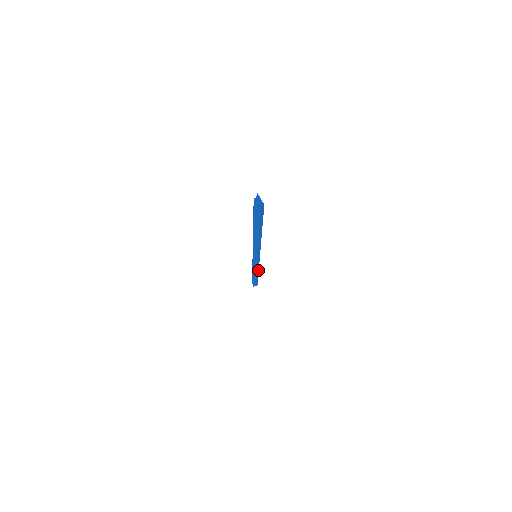
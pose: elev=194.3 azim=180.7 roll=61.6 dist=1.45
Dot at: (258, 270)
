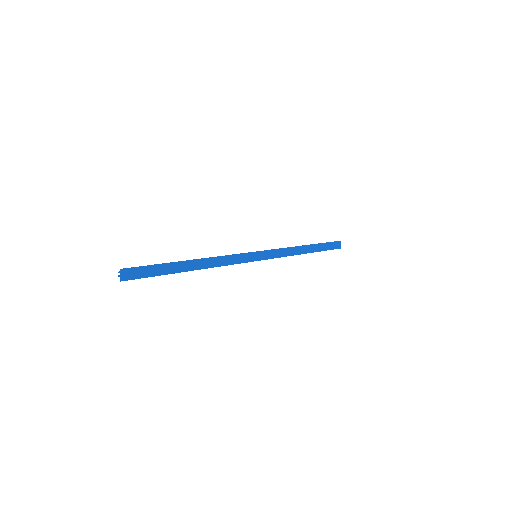
Dot at: occluded
